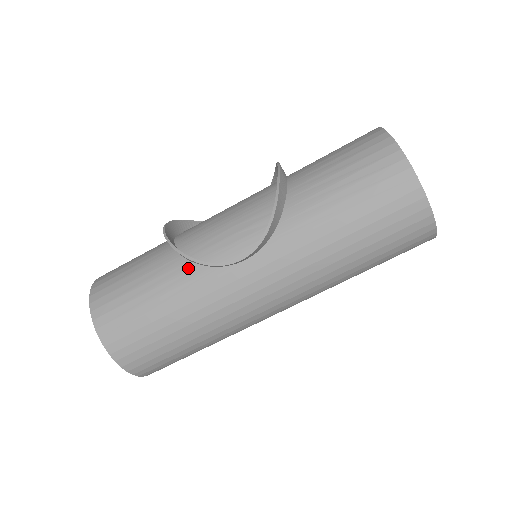
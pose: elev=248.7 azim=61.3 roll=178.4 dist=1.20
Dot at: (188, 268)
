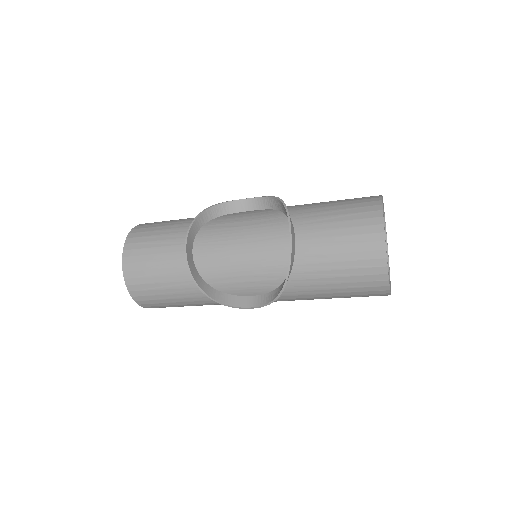
Dot at: occluded
